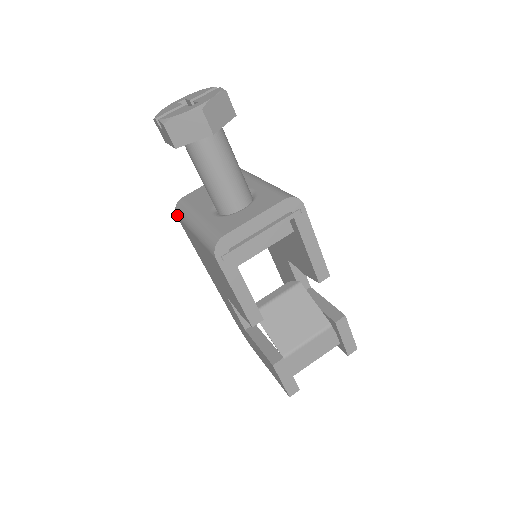
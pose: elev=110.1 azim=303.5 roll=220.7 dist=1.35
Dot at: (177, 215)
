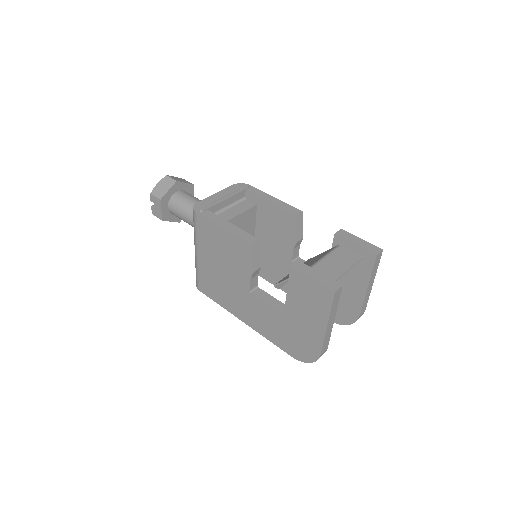
Dot at: (197, 285)
